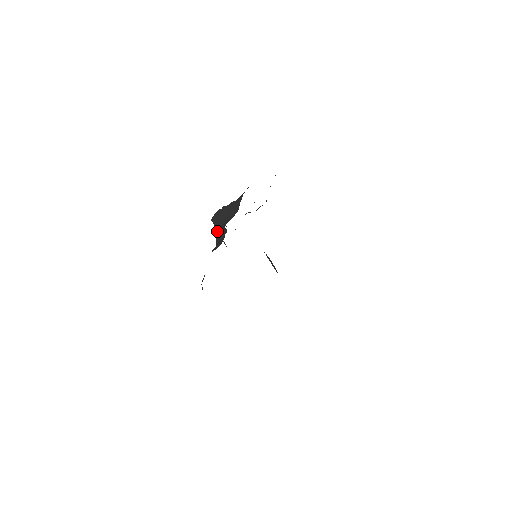
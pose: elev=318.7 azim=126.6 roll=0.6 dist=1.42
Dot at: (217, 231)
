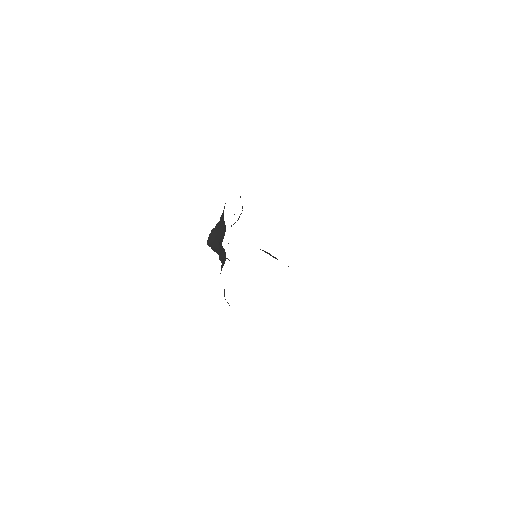
Dot at: (216, 252)
